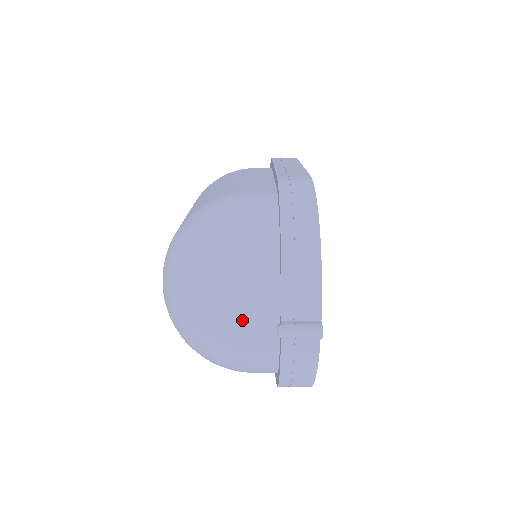
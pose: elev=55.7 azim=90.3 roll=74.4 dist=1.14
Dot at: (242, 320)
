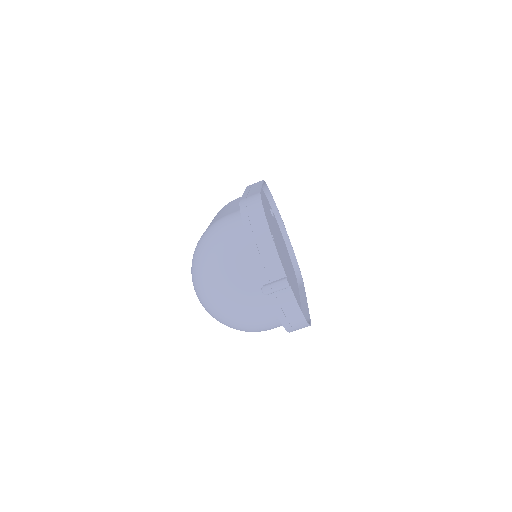
Dot at: (243, 293)
